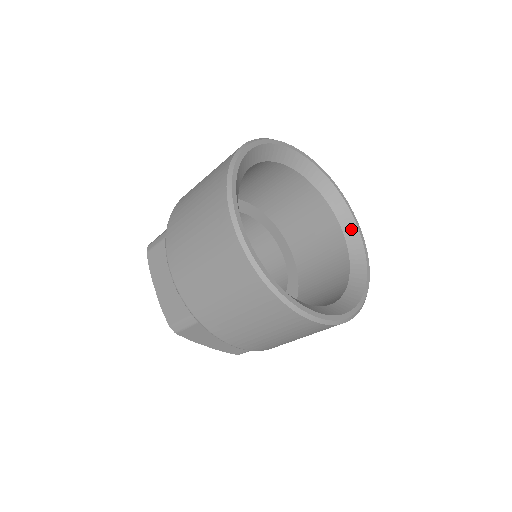
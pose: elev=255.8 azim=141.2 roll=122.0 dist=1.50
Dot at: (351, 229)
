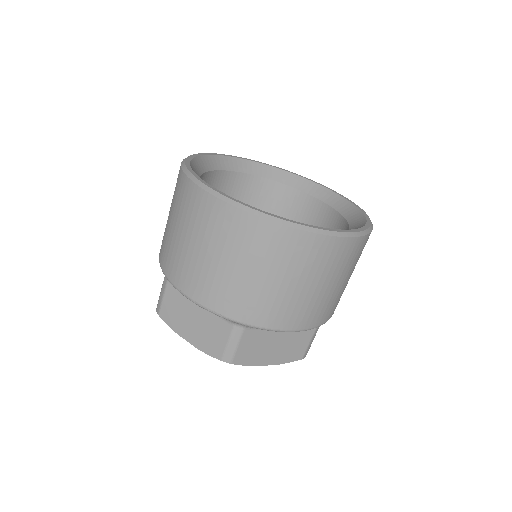
Dot at: (317, 190)
